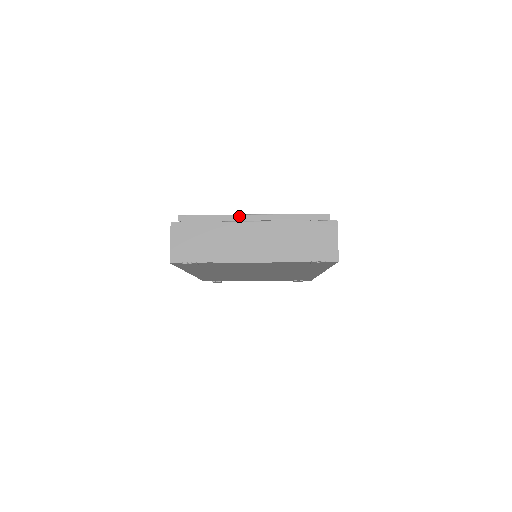
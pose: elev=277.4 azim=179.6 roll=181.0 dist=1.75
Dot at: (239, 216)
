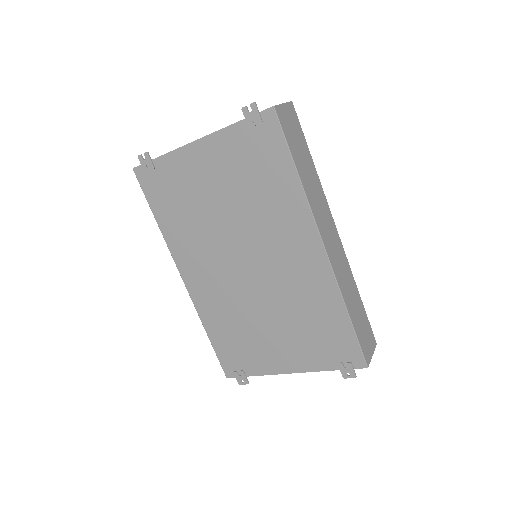
Dot at: occluded
